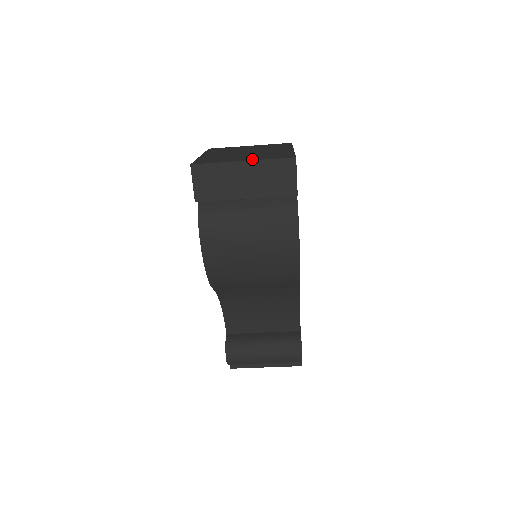
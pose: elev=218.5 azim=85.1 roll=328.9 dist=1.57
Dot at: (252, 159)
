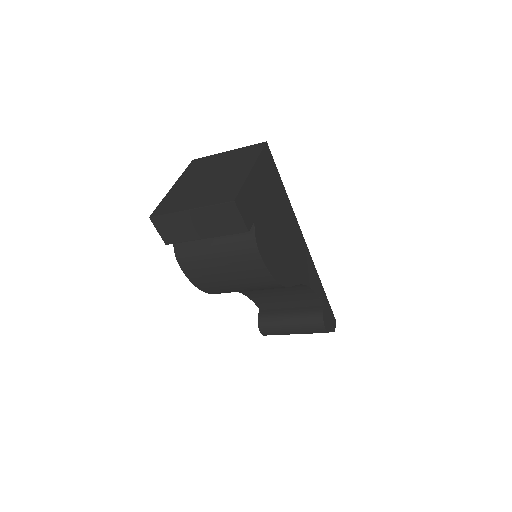
Dot at: (198, 205)
